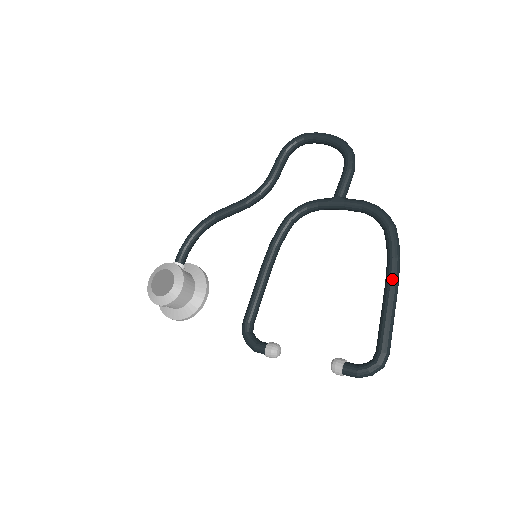
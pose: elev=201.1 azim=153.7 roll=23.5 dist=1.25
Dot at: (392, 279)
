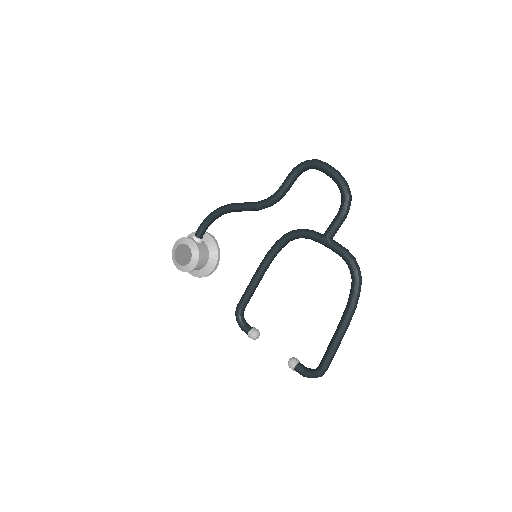
Dot at: (344, 323)
